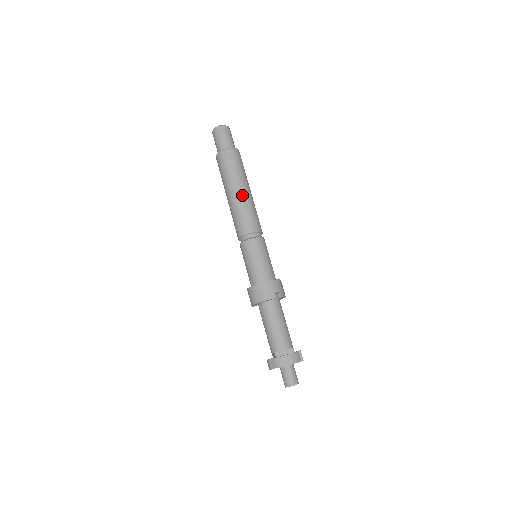
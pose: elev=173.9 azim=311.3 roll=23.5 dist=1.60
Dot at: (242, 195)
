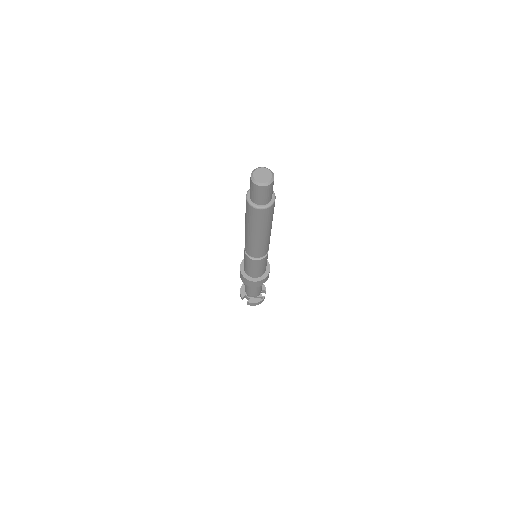
Dot at: (263, 238)
